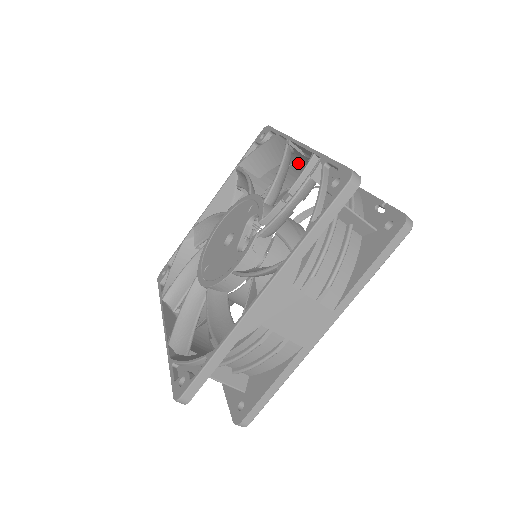
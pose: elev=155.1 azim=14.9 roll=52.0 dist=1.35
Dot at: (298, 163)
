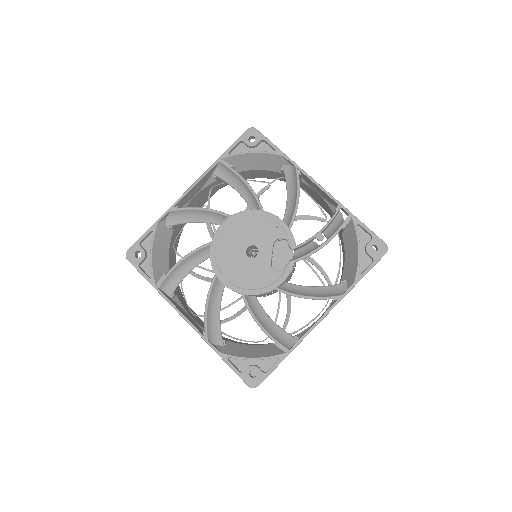
Dot at: occluded
